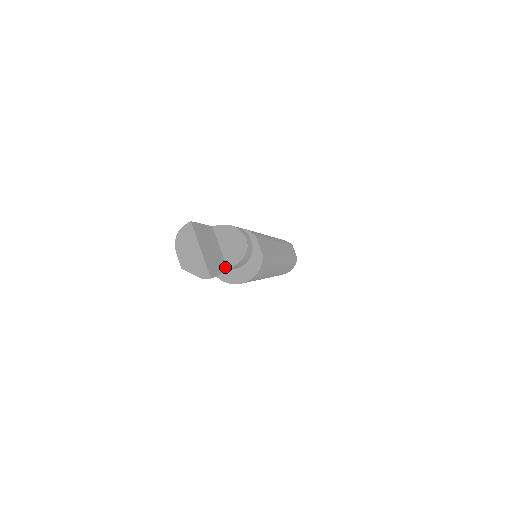
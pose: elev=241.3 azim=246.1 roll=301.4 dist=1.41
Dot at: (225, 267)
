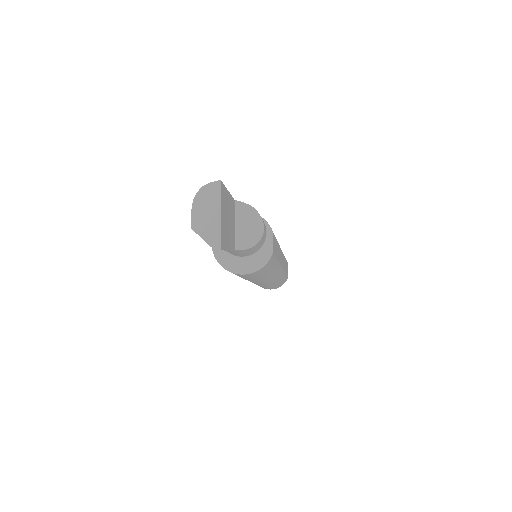
Dot at: (234, 247)
